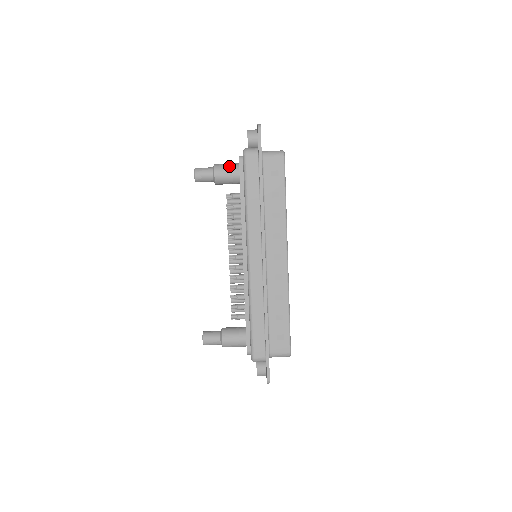
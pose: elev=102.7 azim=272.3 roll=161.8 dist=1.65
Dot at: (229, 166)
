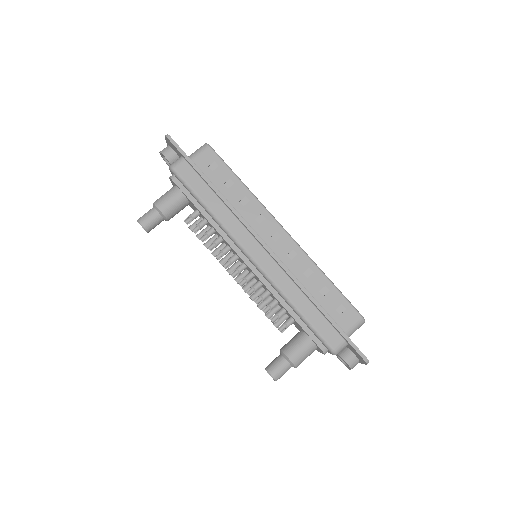
Dot at: (167, 193)
